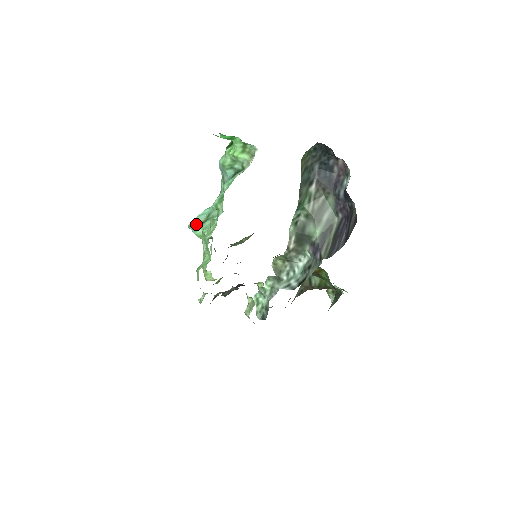
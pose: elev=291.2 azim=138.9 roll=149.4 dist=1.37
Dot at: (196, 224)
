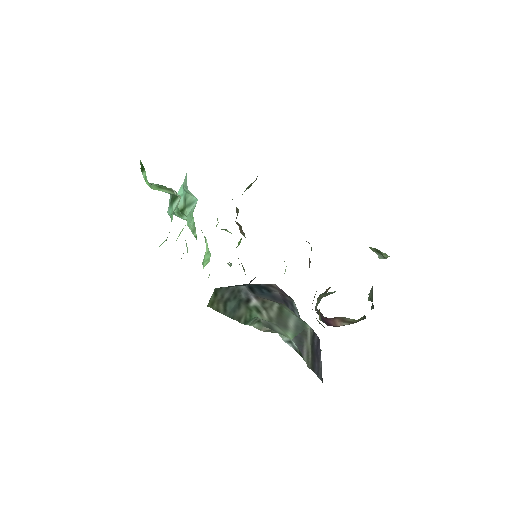
Dot at: occluded
